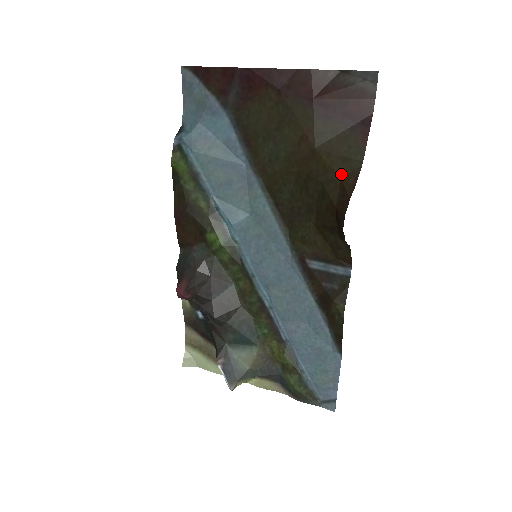
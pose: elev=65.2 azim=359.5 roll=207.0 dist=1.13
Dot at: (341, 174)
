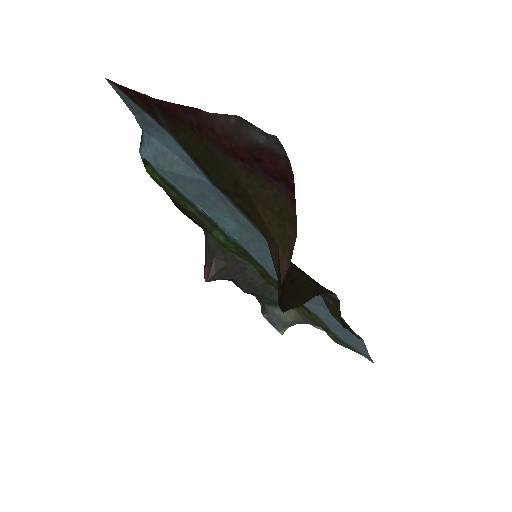
Dot at: (278, 241)
